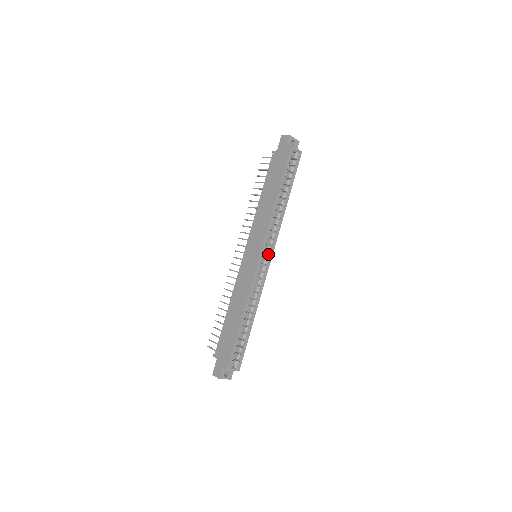
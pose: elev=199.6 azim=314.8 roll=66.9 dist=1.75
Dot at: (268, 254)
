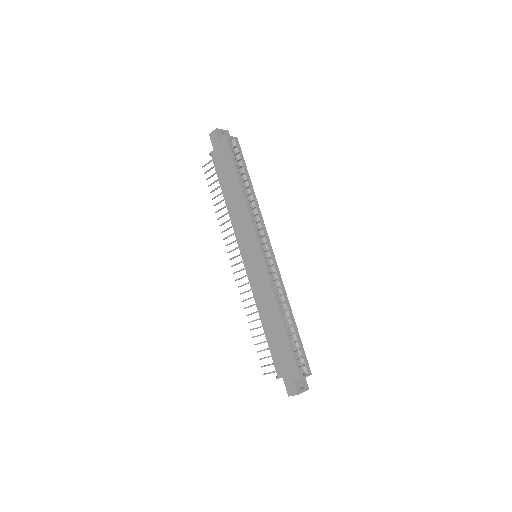
Dot at: (267, 246)
